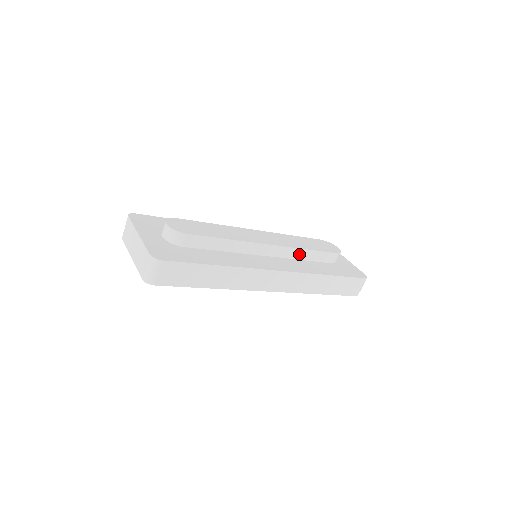
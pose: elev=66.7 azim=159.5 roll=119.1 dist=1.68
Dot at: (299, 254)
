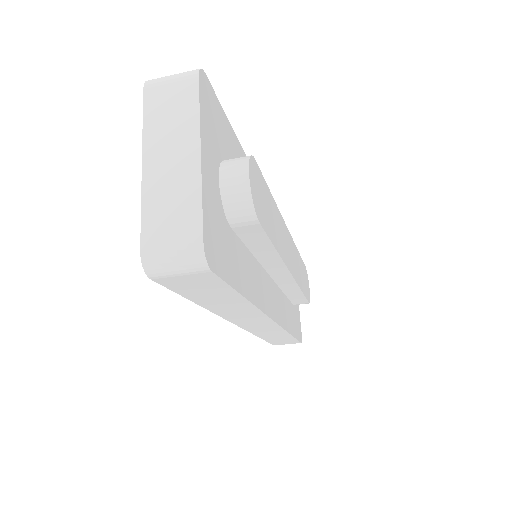
Dot at: (291, 290)
